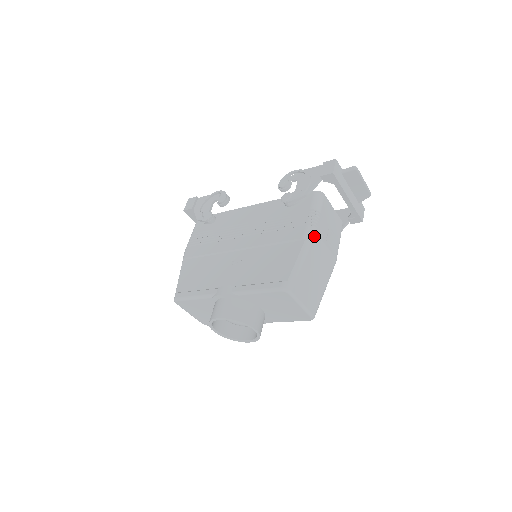
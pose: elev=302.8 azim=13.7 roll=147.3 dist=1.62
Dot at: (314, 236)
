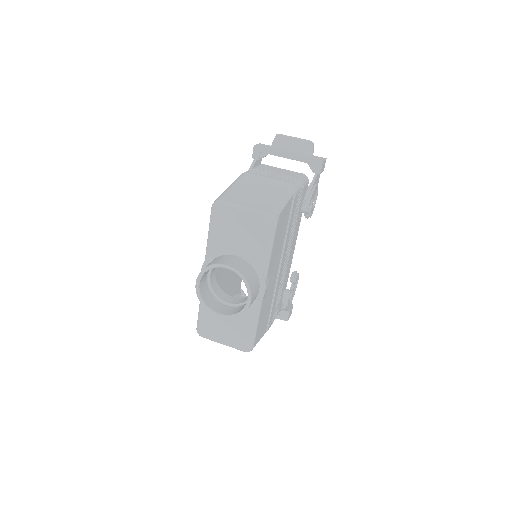
Dot at: (245, 174)
